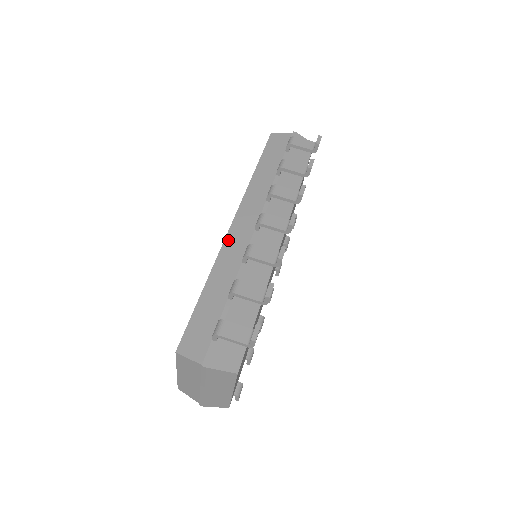
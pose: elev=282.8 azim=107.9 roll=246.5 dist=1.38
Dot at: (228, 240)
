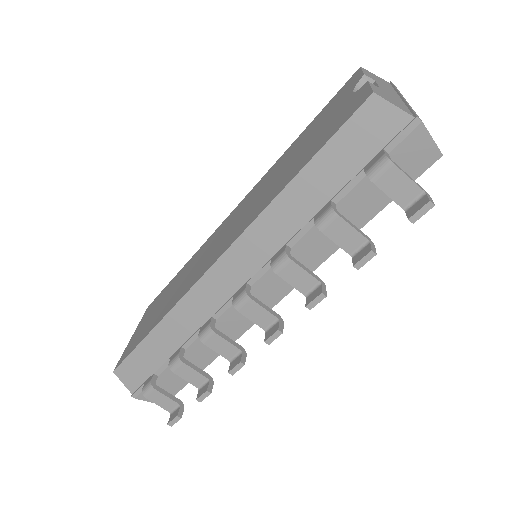
Dot at: (197, 289)
